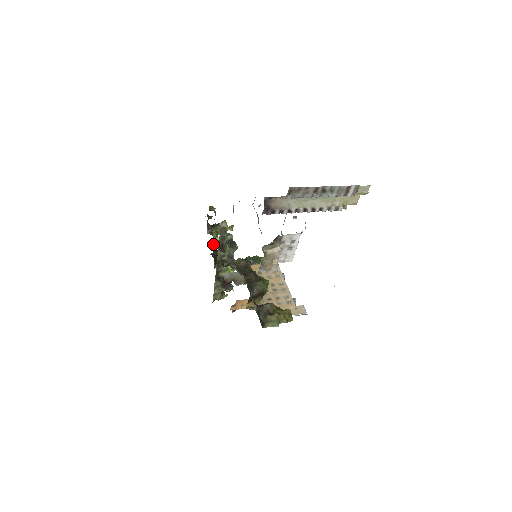
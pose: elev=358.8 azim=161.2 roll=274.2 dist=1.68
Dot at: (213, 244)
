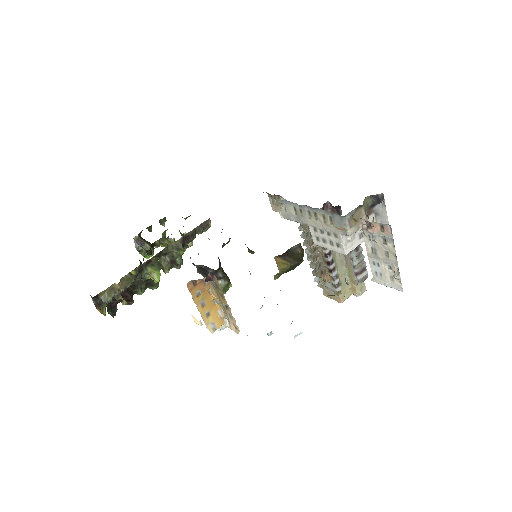
Dot at: occluded
